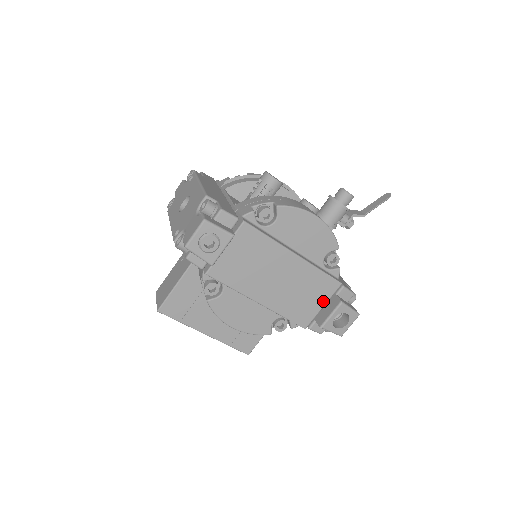
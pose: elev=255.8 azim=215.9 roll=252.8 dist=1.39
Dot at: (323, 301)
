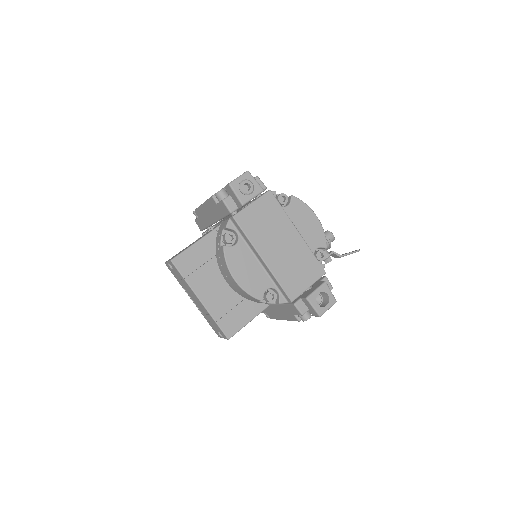
Dot at: (310, 282)
